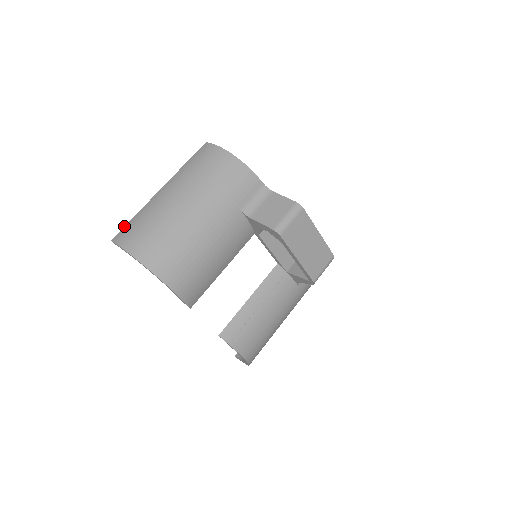
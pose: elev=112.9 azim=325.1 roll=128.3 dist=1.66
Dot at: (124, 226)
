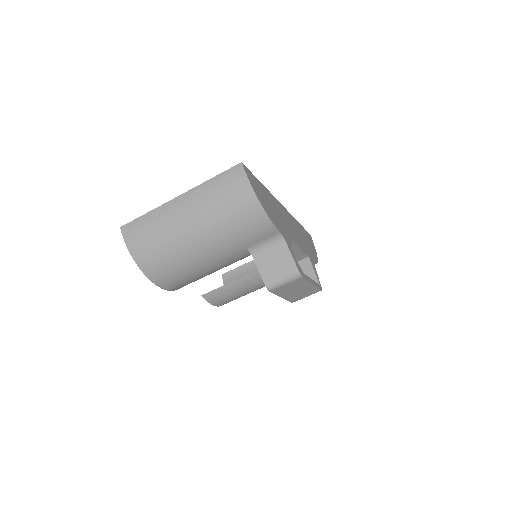
Dot at: (135, 219)
